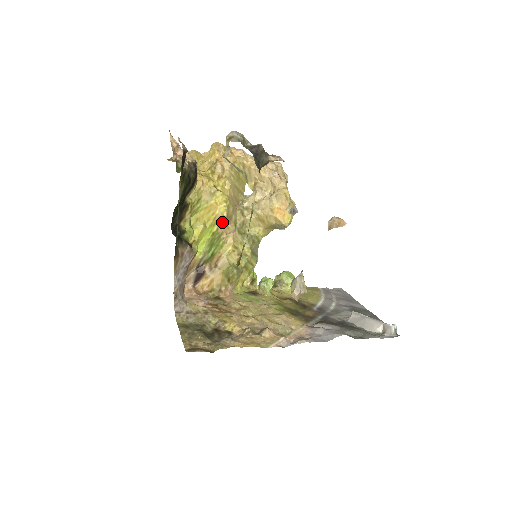
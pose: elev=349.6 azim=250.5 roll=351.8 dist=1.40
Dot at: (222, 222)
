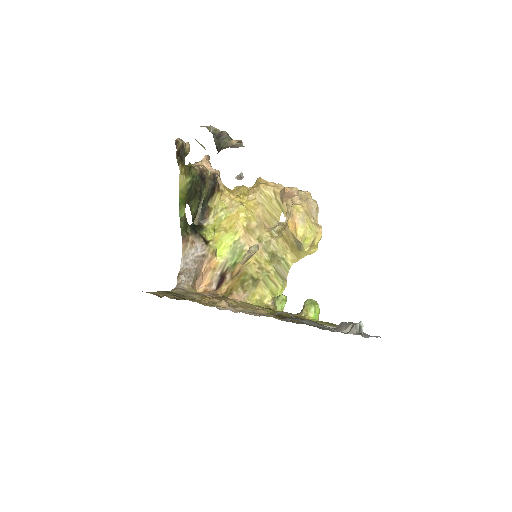
Dot at: (244, 233)
